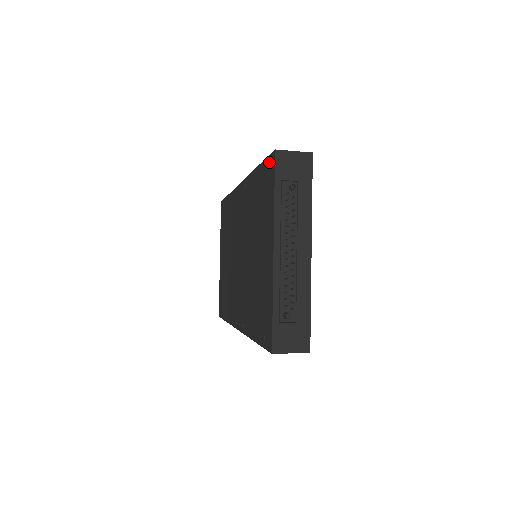
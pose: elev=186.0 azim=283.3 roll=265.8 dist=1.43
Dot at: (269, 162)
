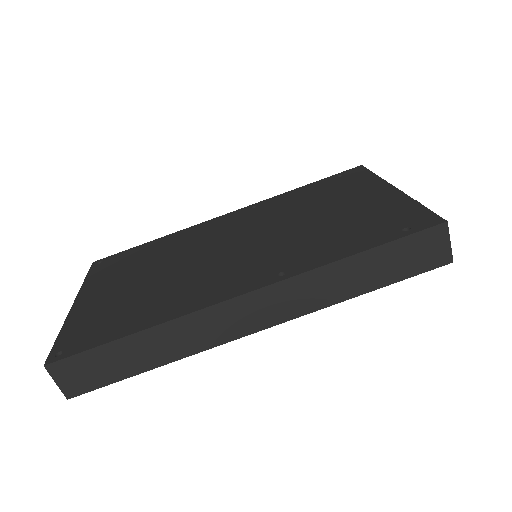
Dot at: (347, 172)
